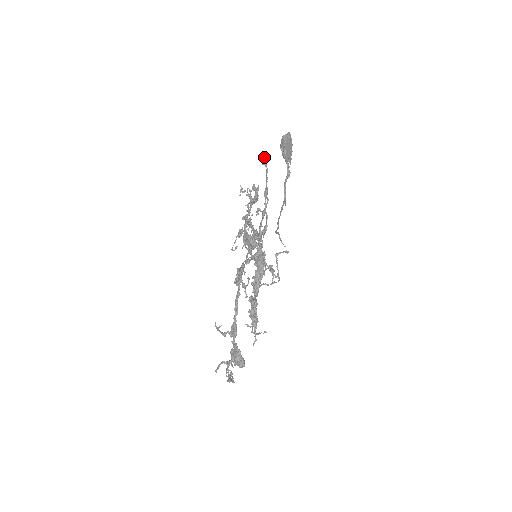
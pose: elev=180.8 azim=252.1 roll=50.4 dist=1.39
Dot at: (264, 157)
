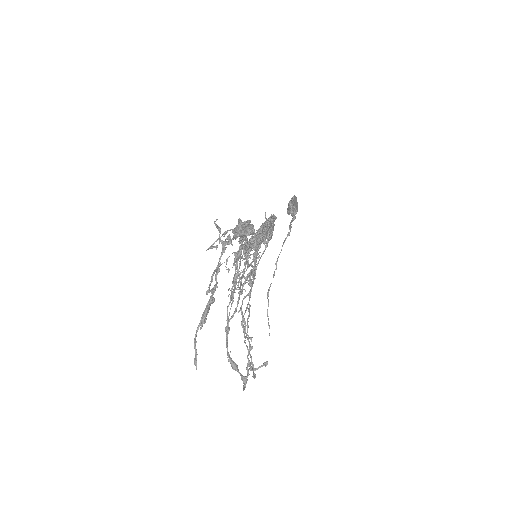
Dot at: occluded
